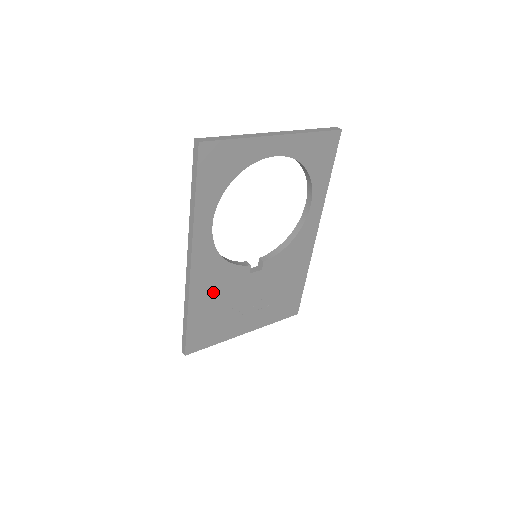
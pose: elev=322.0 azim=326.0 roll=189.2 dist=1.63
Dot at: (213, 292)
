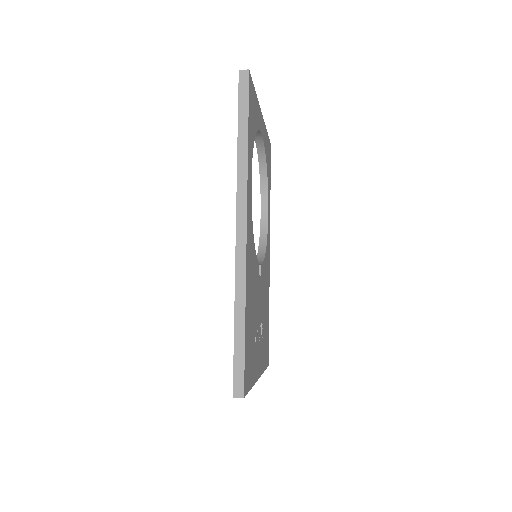
Dot at: (251, 286)
